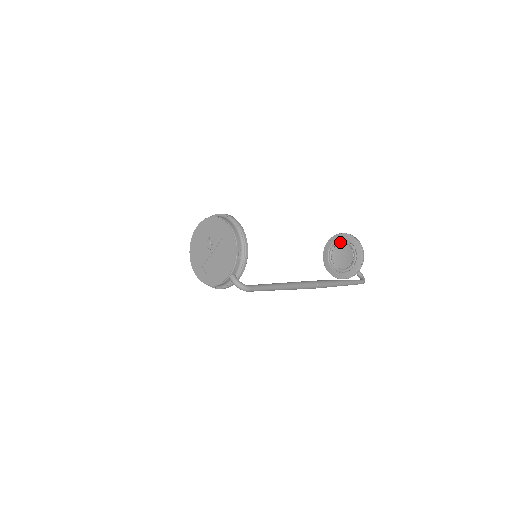
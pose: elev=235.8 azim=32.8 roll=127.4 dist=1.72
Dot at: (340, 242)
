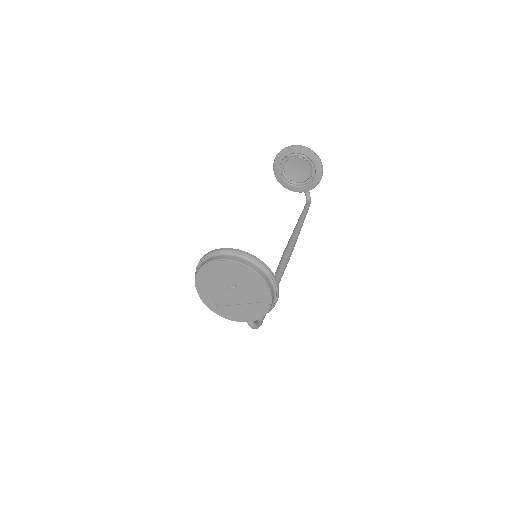
Dot at: (302, 156)
